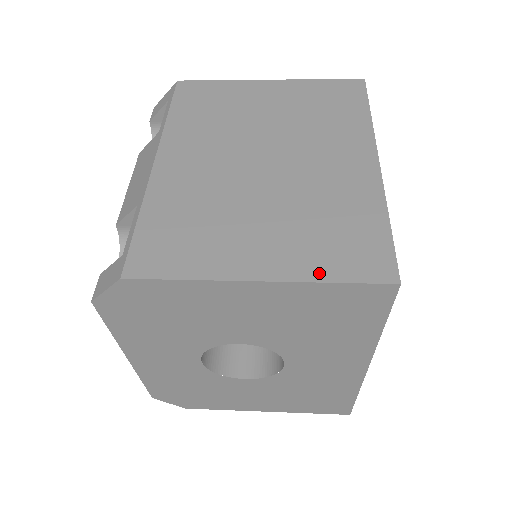
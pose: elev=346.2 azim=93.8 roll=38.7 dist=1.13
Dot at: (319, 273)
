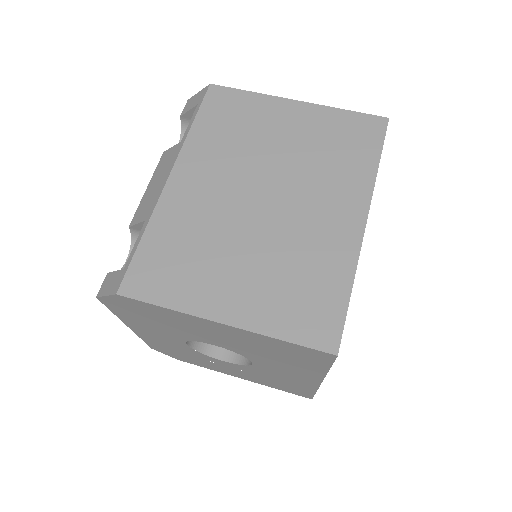
Dot at: (274, 328)
